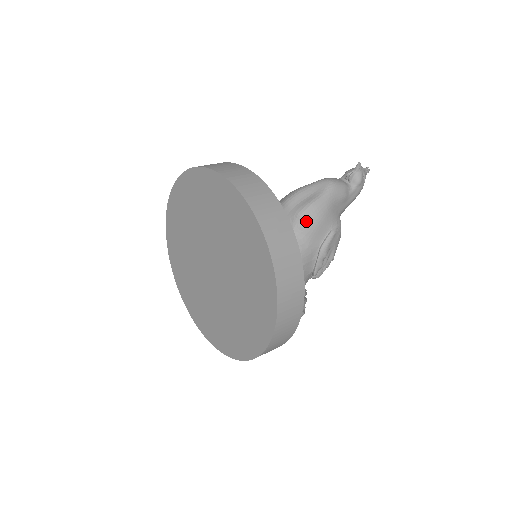
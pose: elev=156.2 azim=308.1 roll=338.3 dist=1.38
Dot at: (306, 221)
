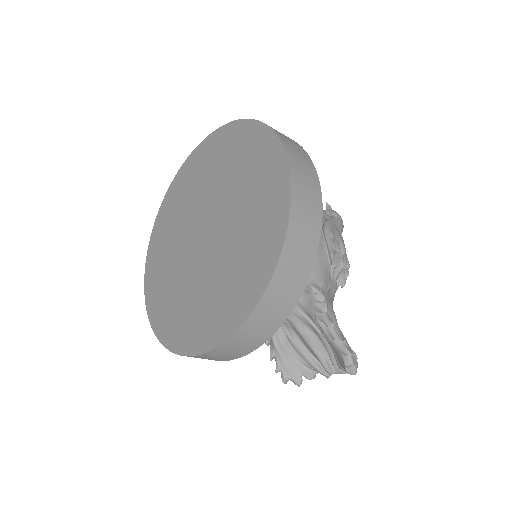
Dot at: occluded
